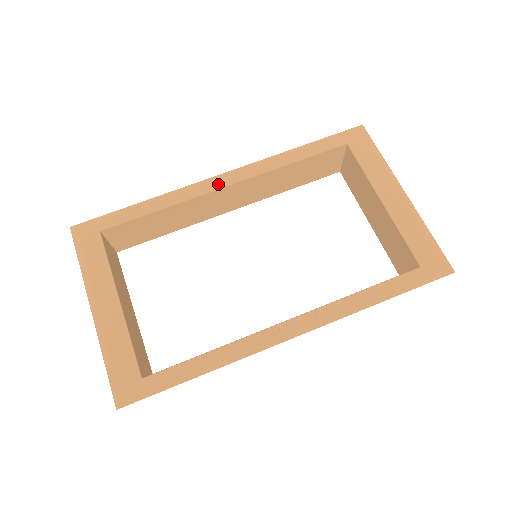
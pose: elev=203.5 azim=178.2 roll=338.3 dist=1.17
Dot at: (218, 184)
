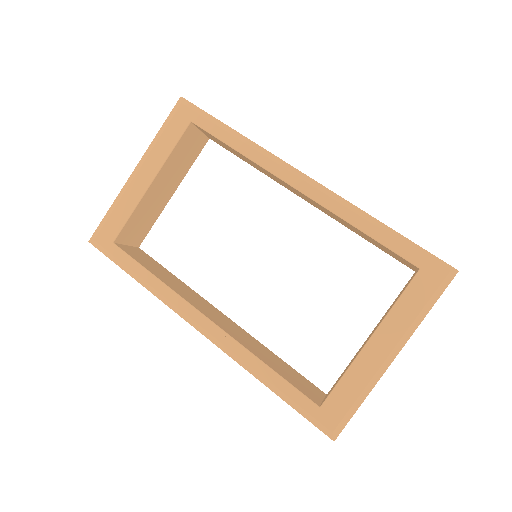
Dot at: (291, 179)
